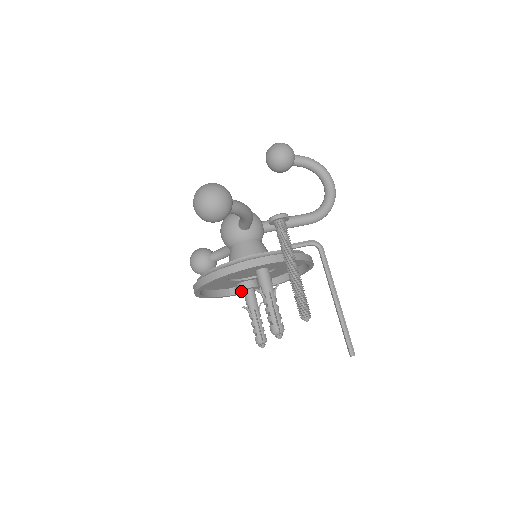
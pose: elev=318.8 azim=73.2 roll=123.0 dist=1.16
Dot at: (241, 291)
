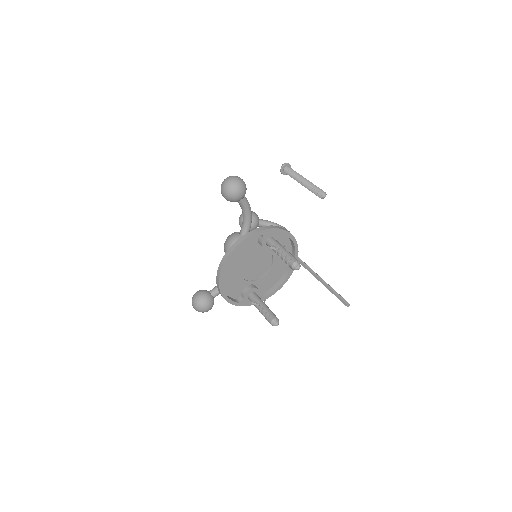
Dot at: (246, 295)
